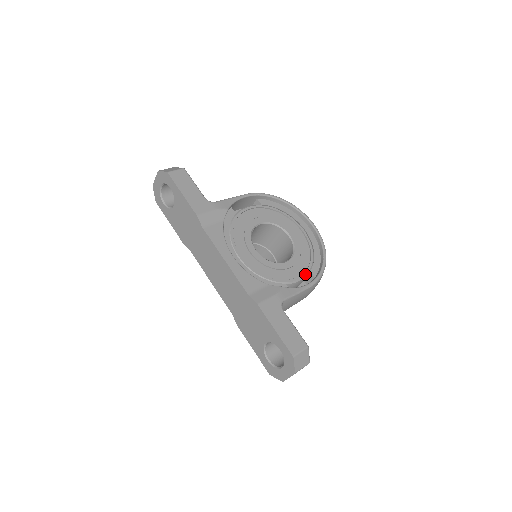
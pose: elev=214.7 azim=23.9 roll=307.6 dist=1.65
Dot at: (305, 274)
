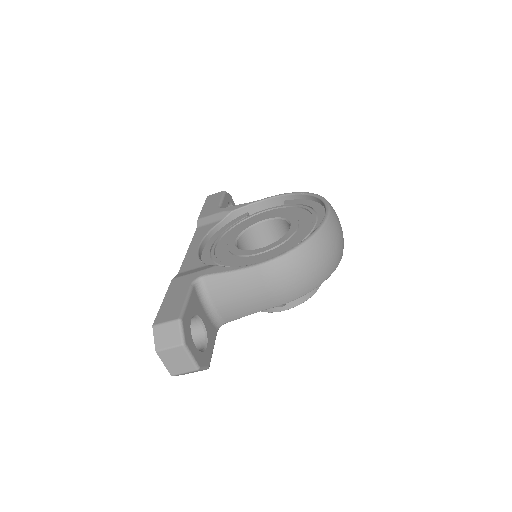
Dot at: occluded
